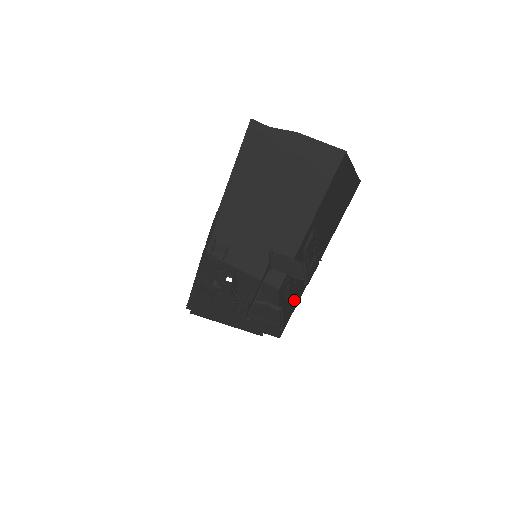
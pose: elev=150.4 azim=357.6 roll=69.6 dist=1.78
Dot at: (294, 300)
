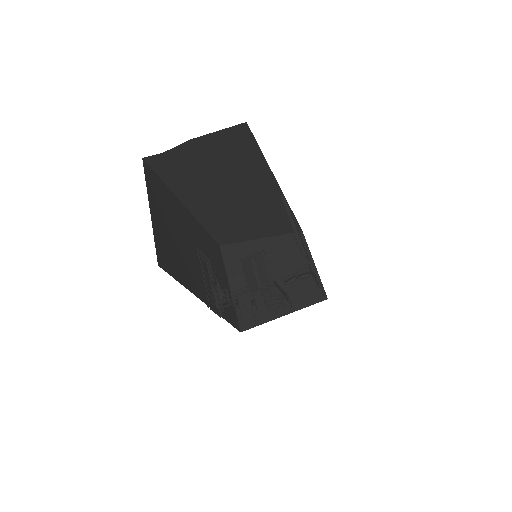
Dot at: occluded
